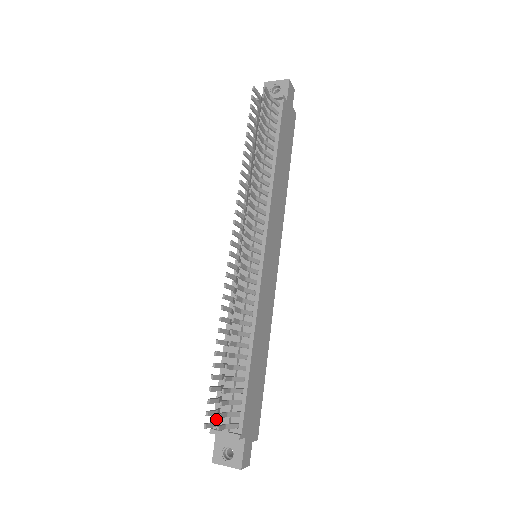
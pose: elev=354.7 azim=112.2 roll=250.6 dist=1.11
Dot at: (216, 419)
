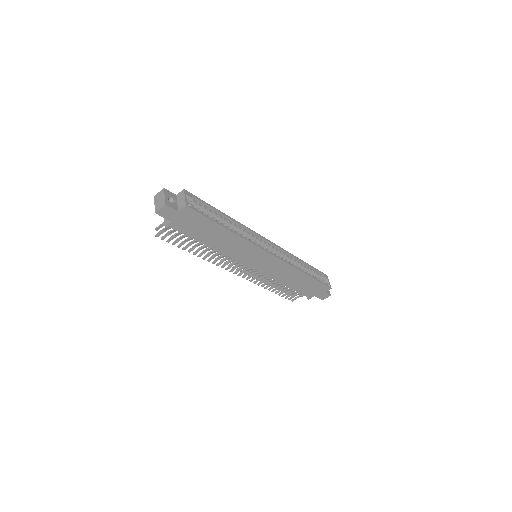
Dot at: occluded
